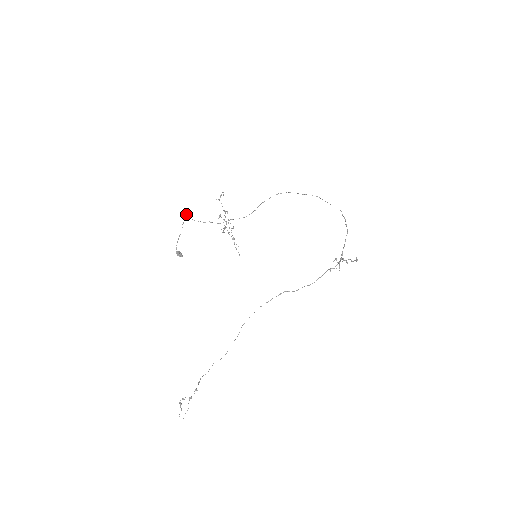
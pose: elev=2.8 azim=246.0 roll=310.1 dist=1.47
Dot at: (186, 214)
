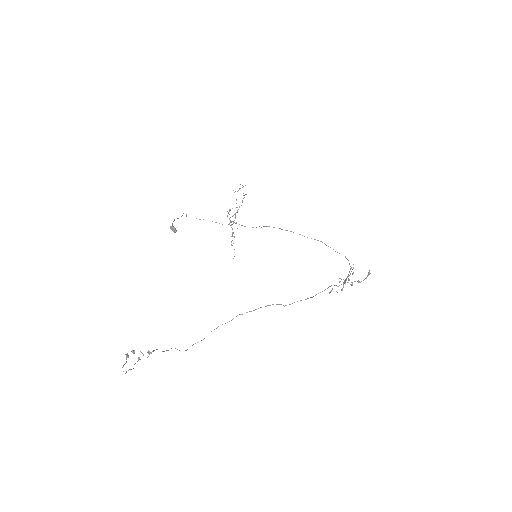
Dot at: occluded
